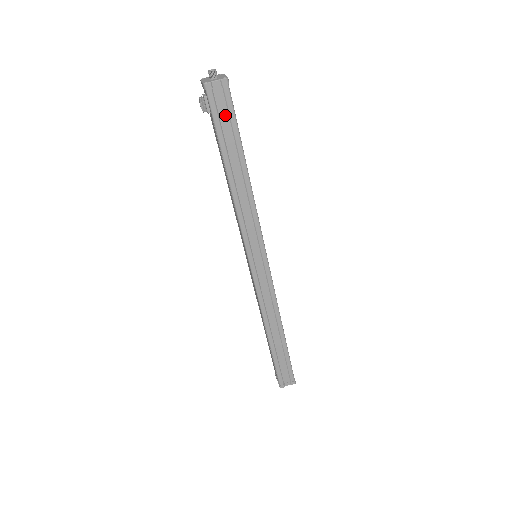
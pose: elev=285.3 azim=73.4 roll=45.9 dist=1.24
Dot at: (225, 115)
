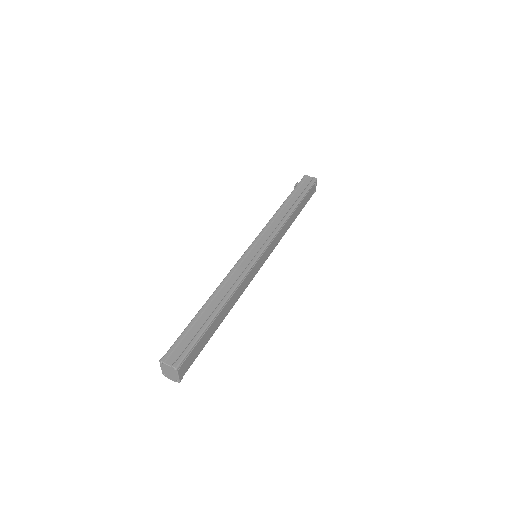
Dot at: (304, 187)
